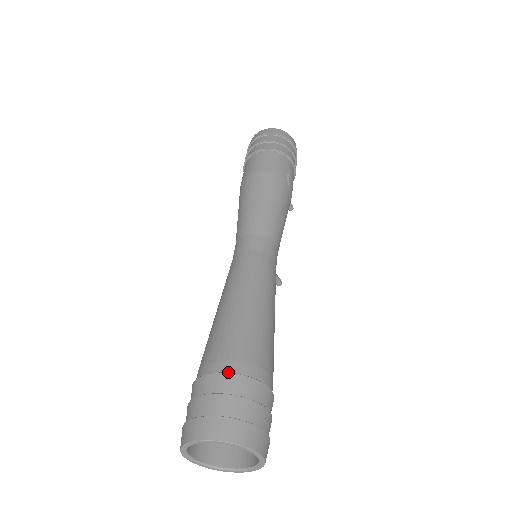
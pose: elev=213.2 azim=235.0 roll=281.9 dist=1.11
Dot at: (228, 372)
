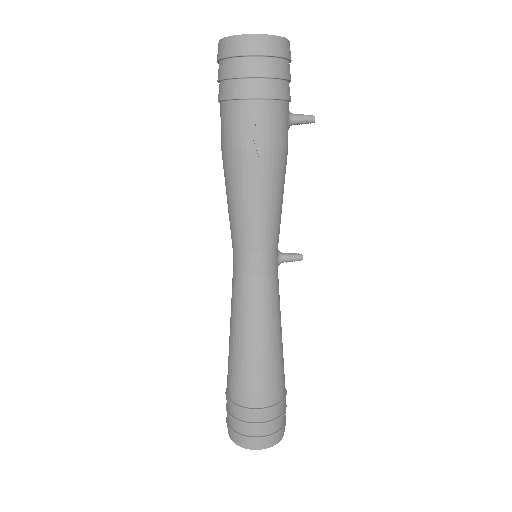
Dot at: (232, 400)
